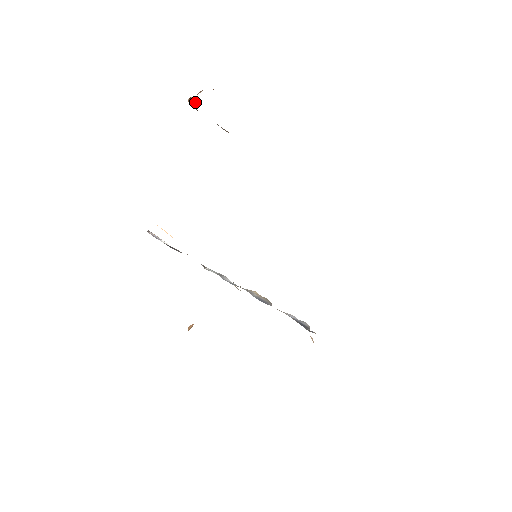
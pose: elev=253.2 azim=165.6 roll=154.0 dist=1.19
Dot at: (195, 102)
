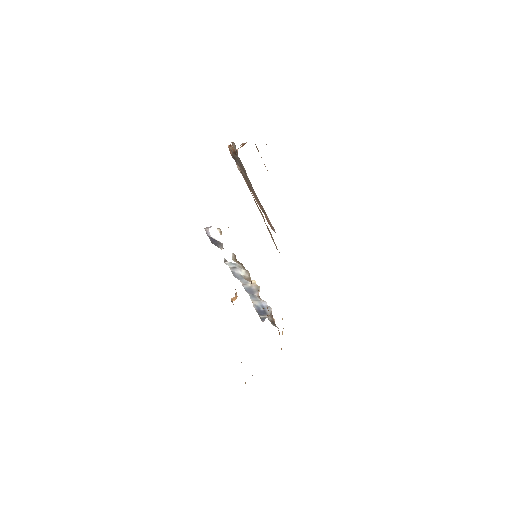
Dot at: occluded
